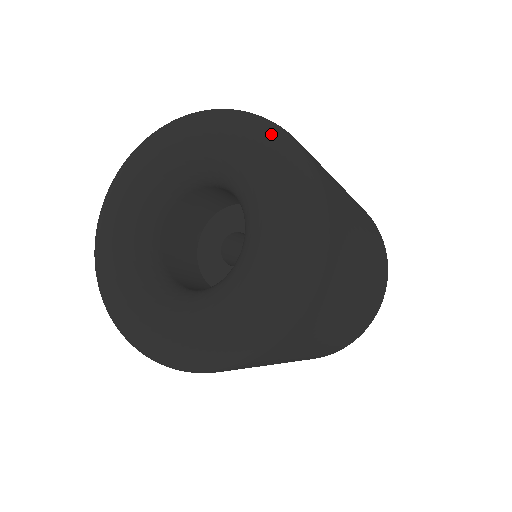
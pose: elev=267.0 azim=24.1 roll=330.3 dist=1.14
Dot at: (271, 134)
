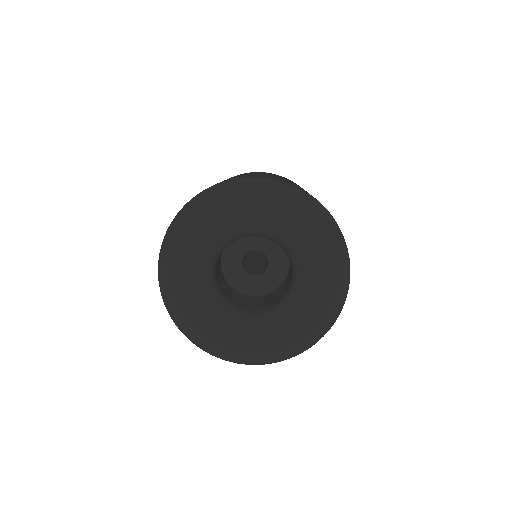
Dot at: (344, 266)
